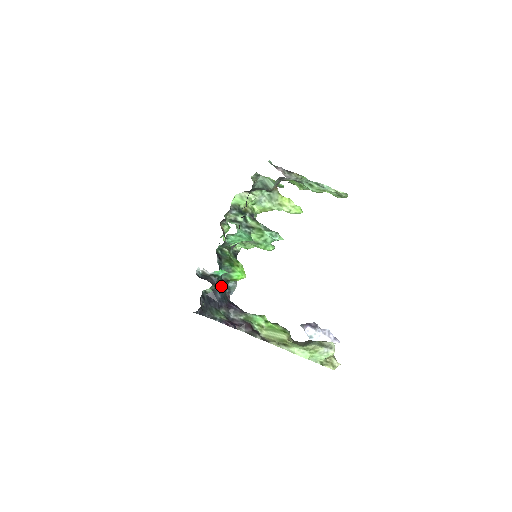
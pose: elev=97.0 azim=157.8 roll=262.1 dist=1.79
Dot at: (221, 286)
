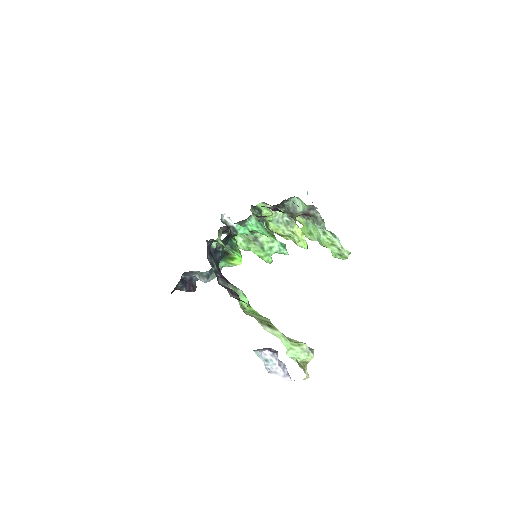
Dot at: (222, 252)
